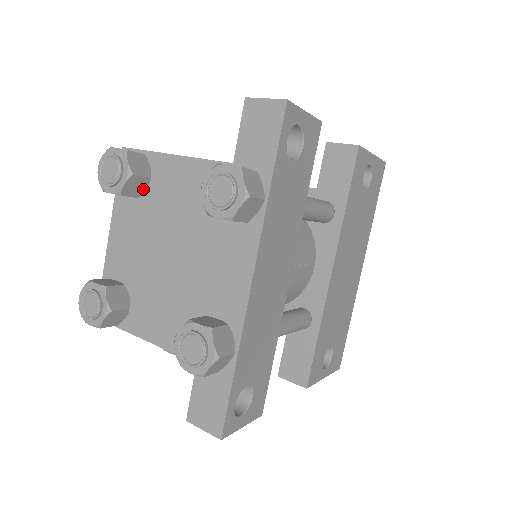
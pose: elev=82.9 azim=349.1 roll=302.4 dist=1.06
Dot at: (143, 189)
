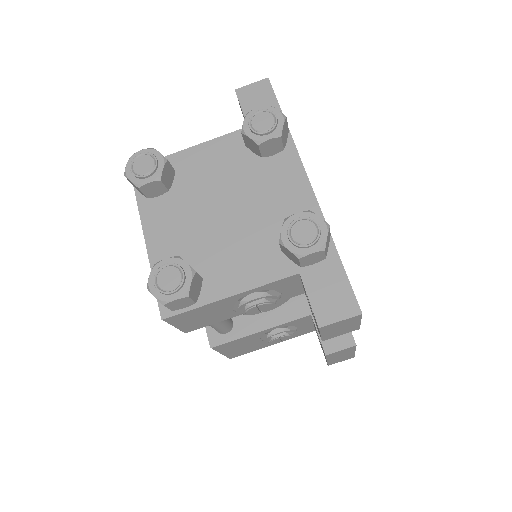
Dot at: (171, 182)
